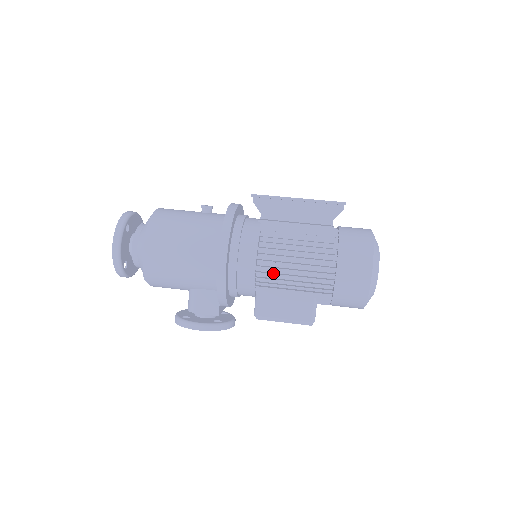
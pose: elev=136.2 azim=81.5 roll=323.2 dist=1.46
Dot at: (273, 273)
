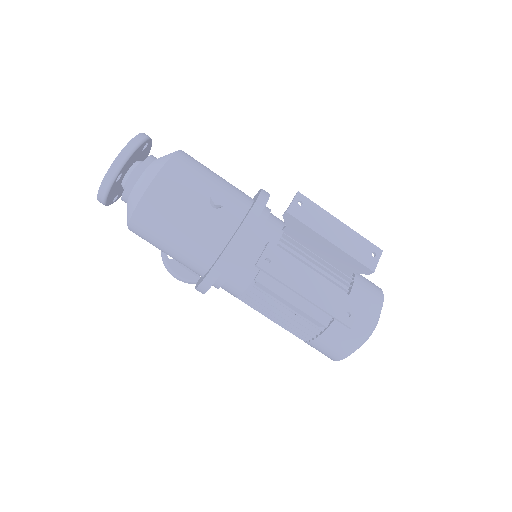
Dot at: (254, 305)
